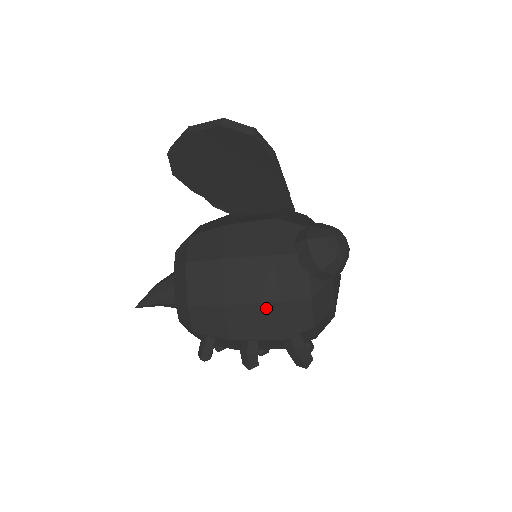
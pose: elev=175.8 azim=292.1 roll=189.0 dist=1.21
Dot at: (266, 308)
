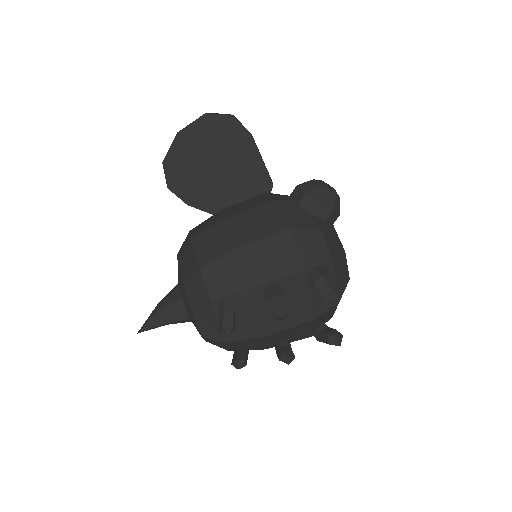
Dot at: (279, 239)
